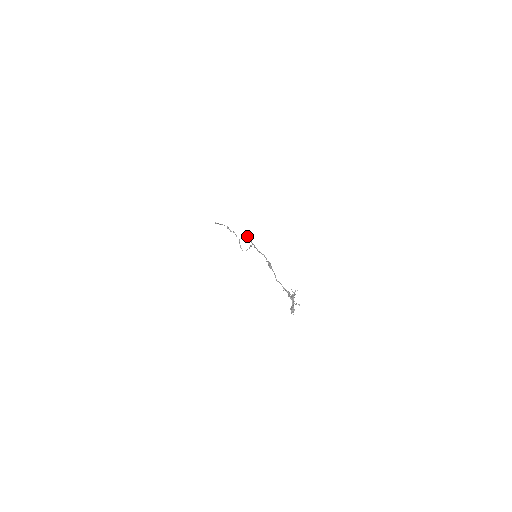
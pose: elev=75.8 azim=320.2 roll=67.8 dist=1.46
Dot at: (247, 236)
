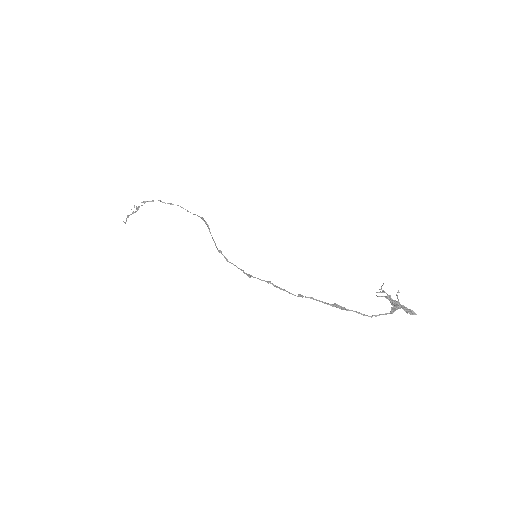
Dot at: (221, 252)
